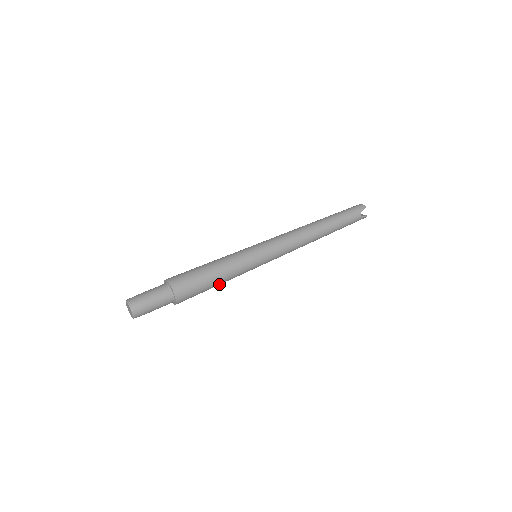
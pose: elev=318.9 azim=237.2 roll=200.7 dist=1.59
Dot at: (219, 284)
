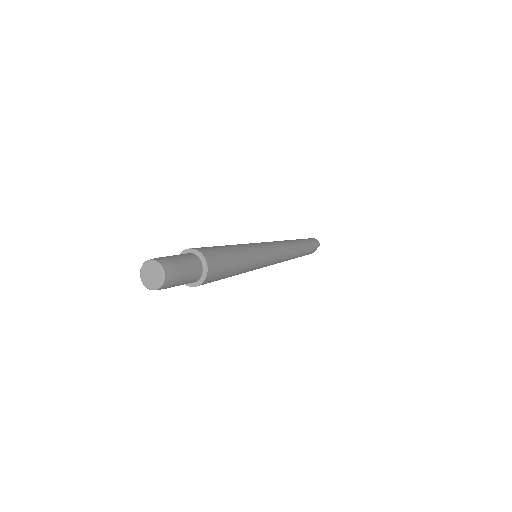
Dot at: occluded
